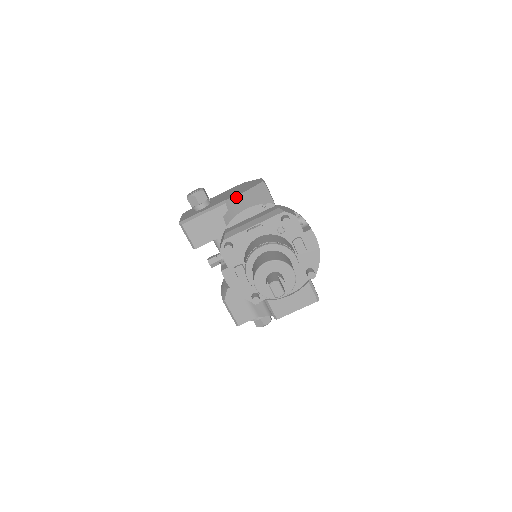
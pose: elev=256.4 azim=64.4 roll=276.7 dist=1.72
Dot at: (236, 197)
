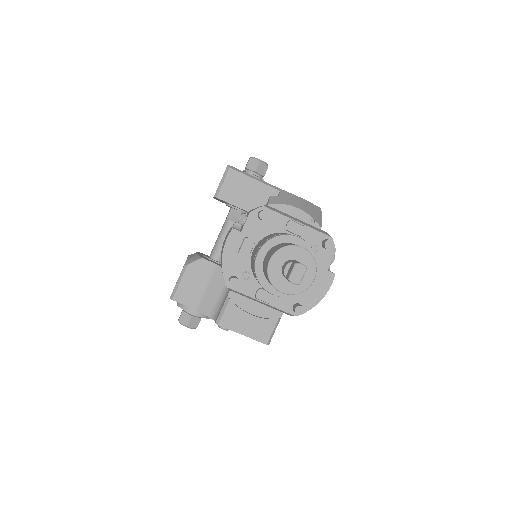
Dot at: (293, 195)
